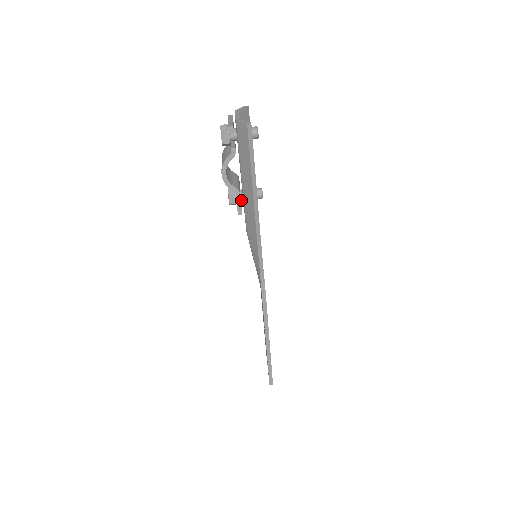
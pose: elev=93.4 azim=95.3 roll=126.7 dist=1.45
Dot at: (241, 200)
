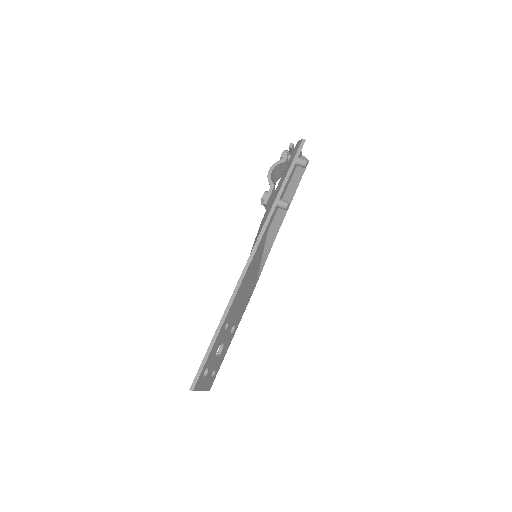
Dot at: occluded
